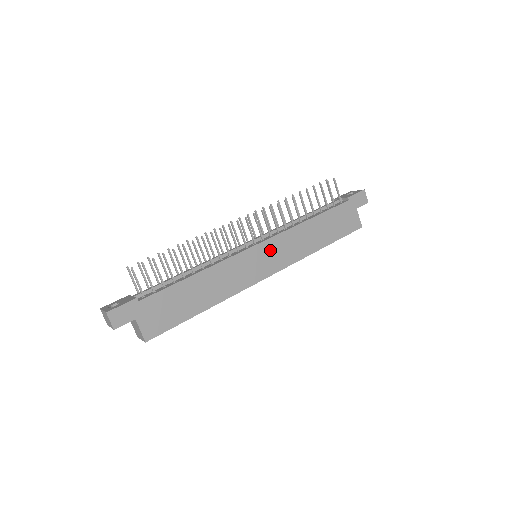
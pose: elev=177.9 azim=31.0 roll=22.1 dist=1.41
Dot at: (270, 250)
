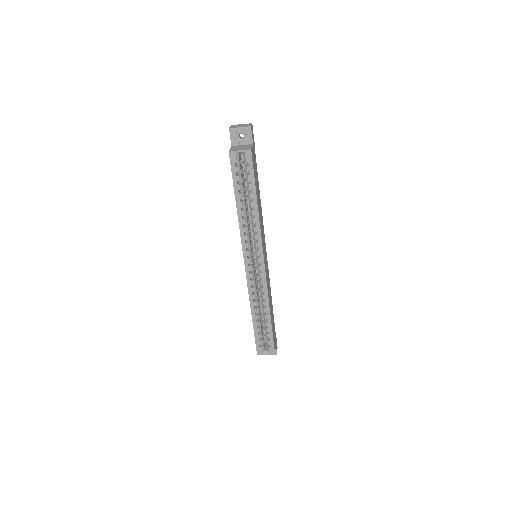
Dot at: (266, 262)
